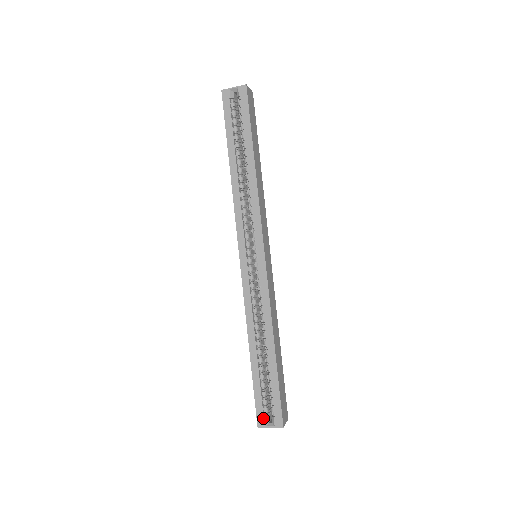
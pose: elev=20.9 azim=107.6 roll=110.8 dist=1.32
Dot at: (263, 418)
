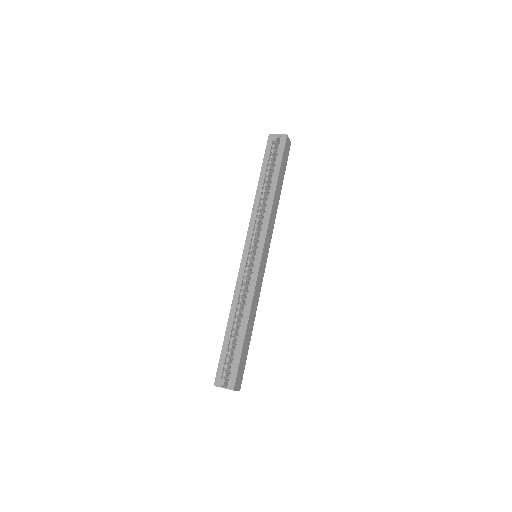
Dot at: (220, 379)
